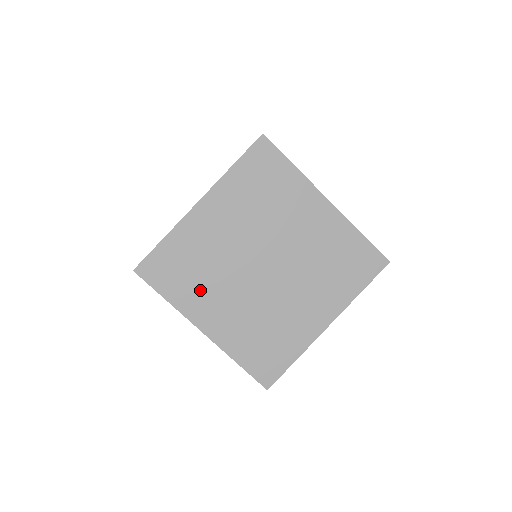
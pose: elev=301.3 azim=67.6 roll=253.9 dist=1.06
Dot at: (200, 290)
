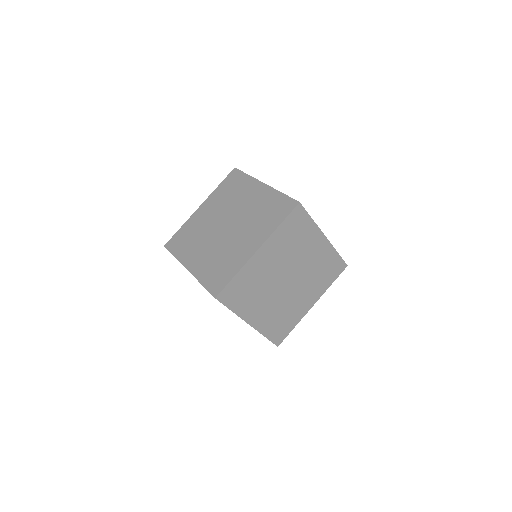
Dot at: (252, 301)
